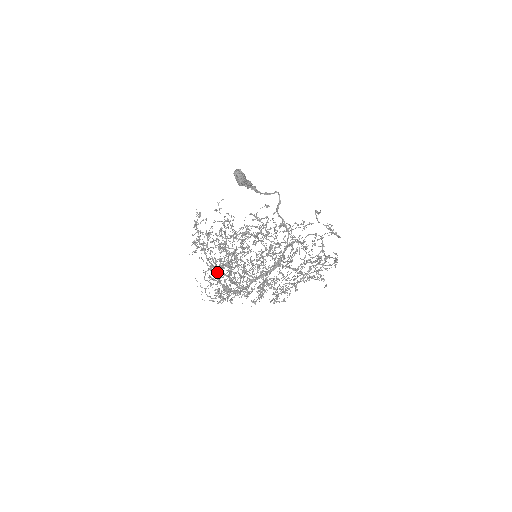
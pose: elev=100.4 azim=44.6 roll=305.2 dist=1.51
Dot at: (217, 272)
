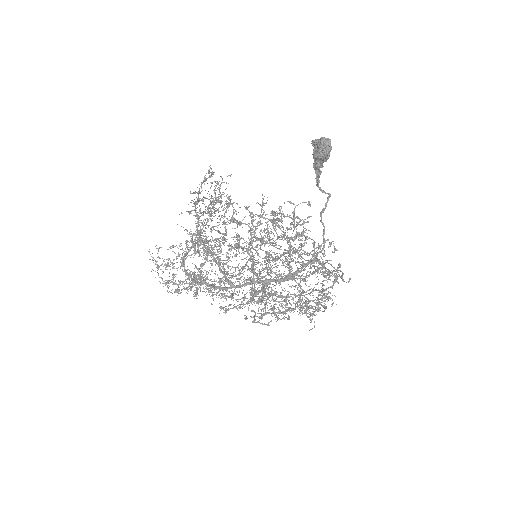
Dot at: (198, 252)
